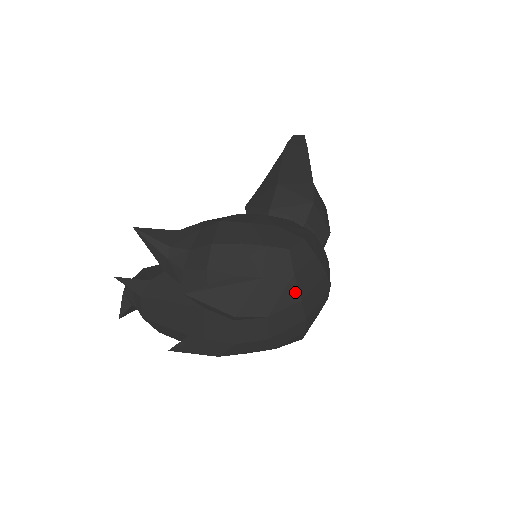
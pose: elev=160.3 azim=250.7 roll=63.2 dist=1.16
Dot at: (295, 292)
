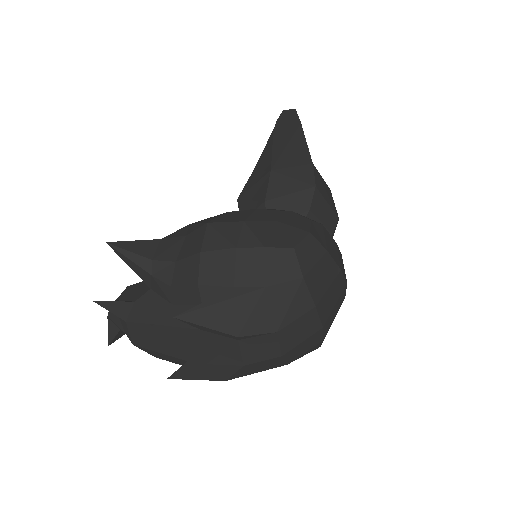
Dot at: (307, 298)
